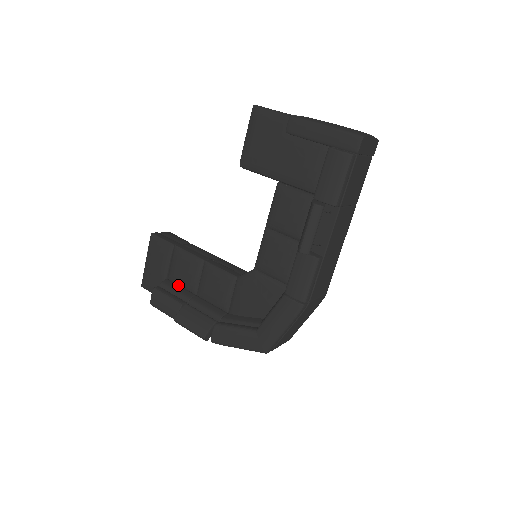
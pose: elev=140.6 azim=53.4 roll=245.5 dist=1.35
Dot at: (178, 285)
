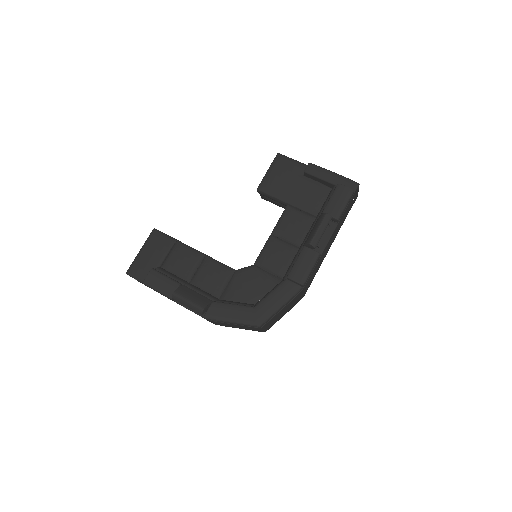
Dot at: (172, 273)
